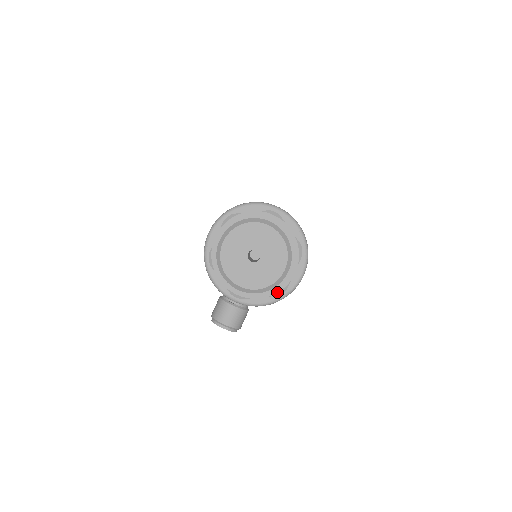
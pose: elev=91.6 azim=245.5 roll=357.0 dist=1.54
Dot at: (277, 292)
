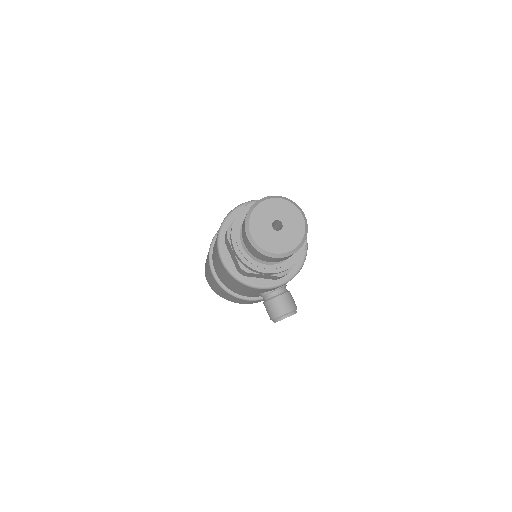
Dot at: (305, 244)
